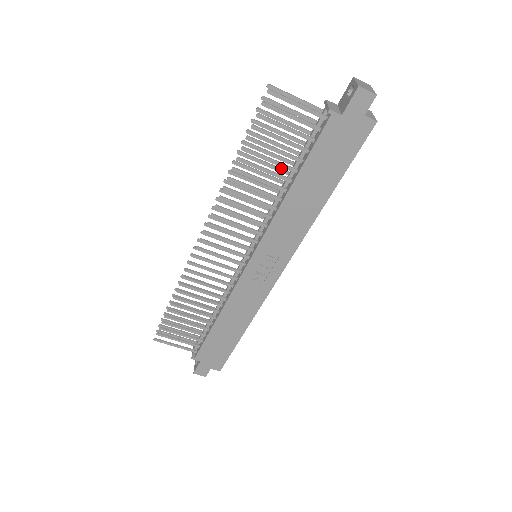
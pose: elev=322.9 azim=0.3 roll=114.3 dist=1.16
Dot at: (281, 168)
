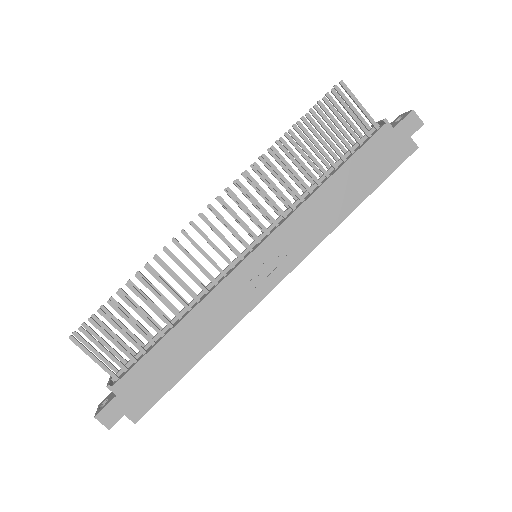
Dot at: (317, 168)
